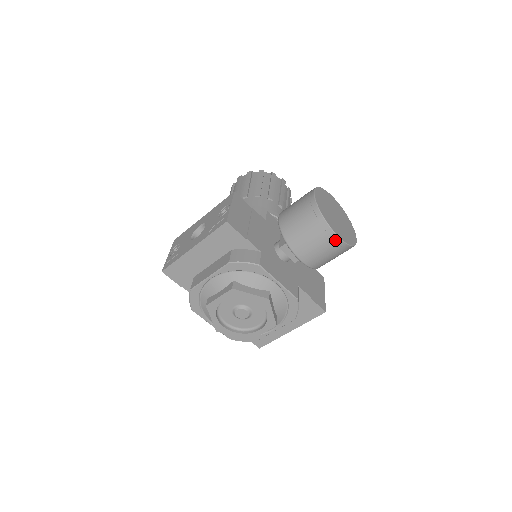
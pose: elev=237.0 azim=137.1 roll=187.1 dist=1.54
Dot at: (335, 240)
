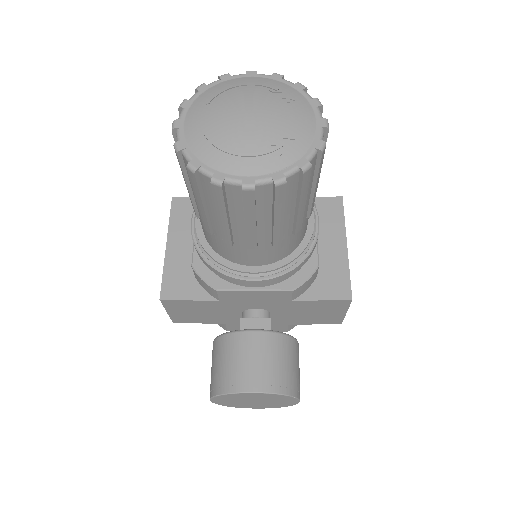
Dot at: occluded
